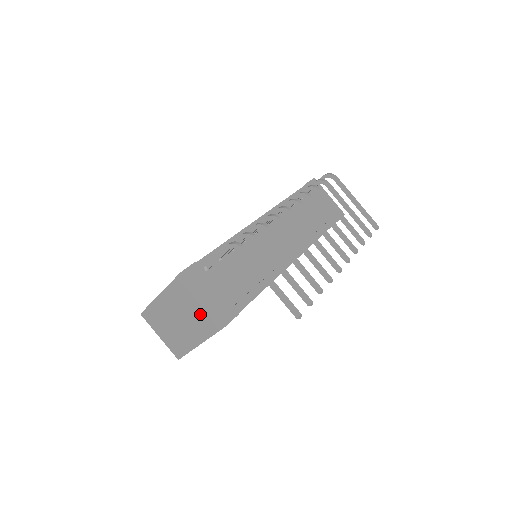
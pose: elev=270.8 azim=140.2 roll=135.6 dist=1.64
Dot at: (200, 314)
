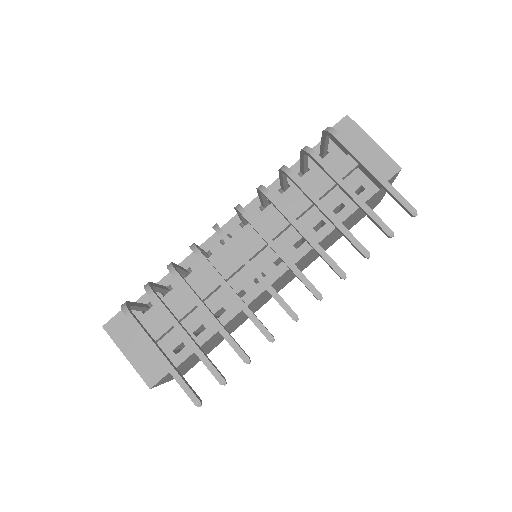
Dot at: occluded
